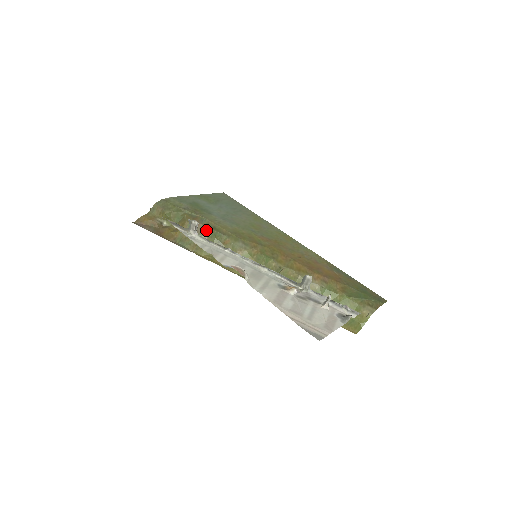
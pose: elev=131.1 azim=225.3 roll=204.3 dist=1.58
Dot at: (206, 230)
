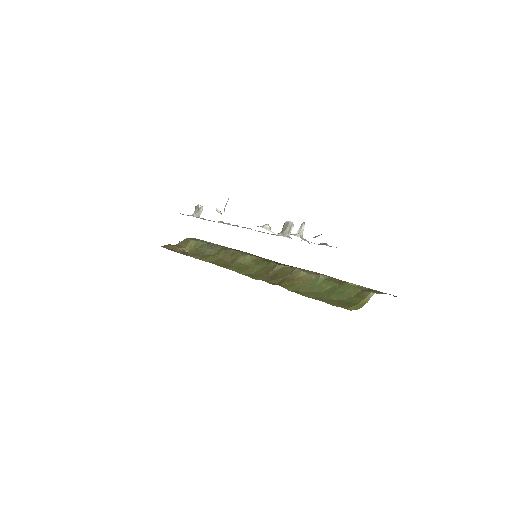
Dot at: (219, 247)
